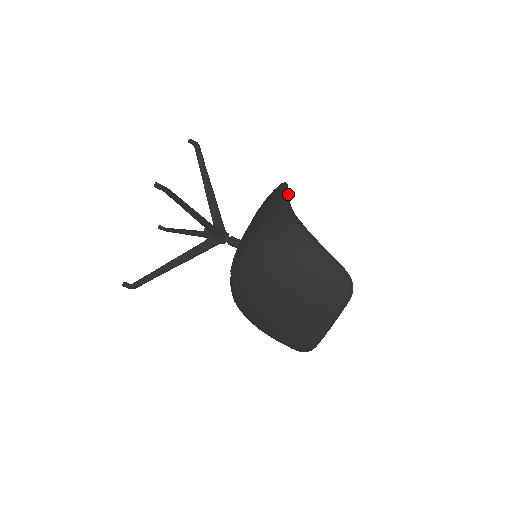
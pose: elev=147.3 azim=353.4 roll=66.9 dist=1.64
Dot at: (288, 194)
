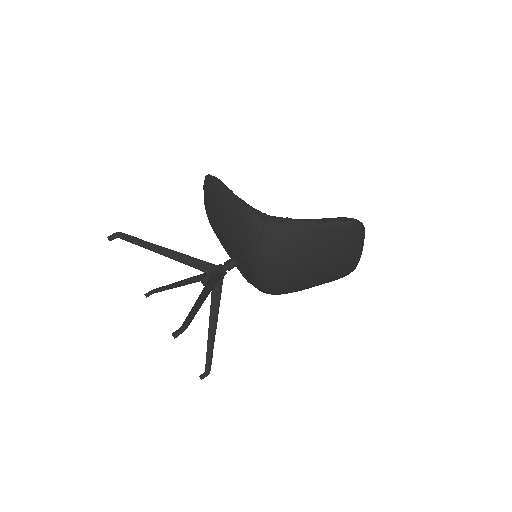
Dot at: (232, 192)
